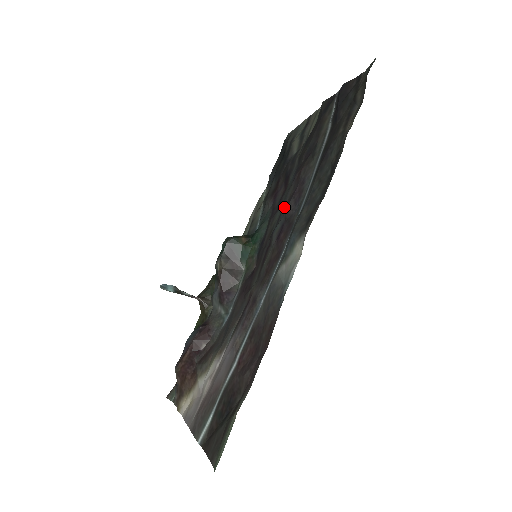
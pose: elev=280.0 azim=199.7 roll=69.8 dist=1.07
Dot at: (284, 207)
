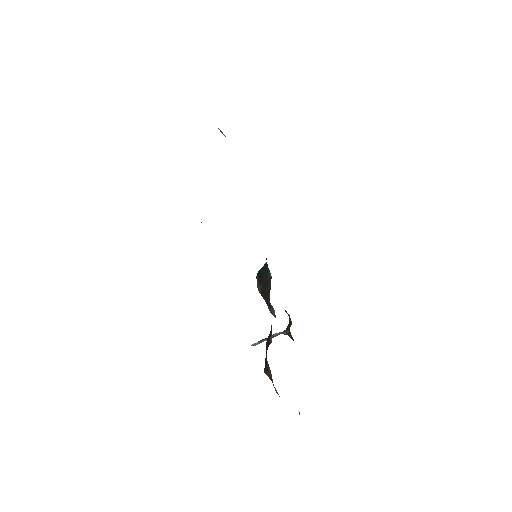
Dot at: occluded
